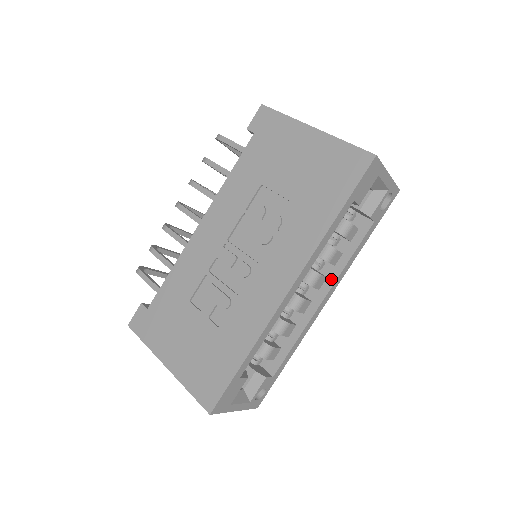
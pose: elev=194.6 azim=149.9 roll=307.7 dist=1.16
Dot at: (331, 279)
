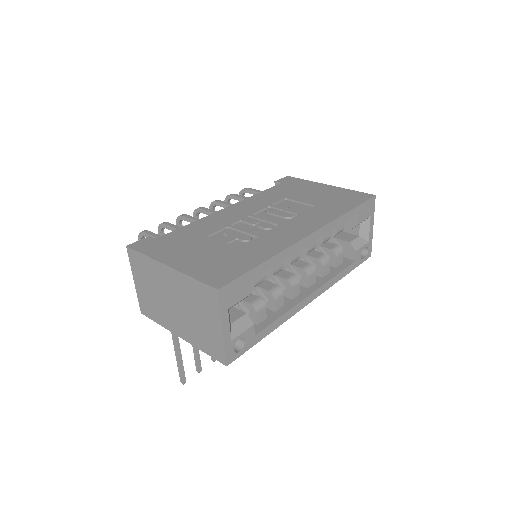
Dot at: (319, 283)
